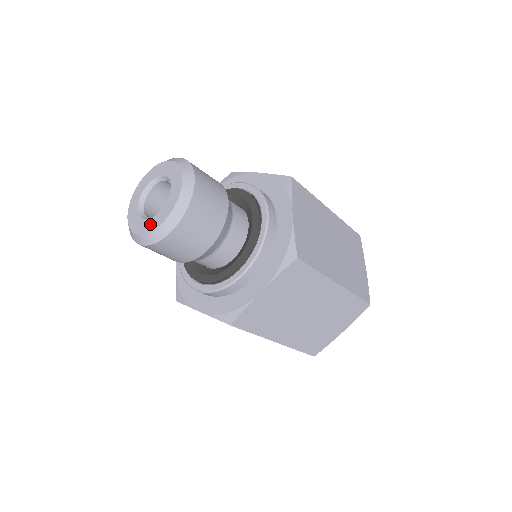
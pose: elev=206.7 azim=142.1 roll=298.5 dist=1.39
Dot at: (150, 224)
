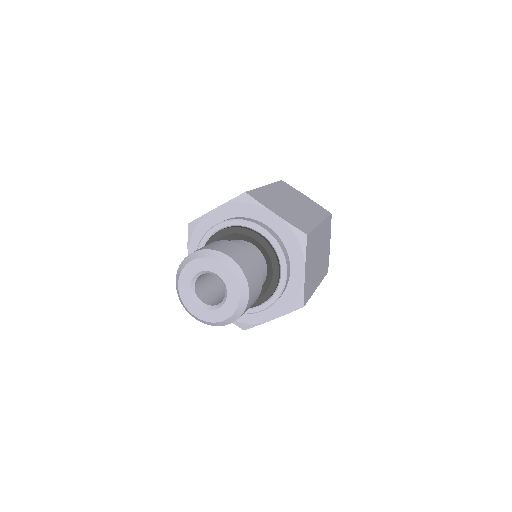
Dot at: (208, 315)
